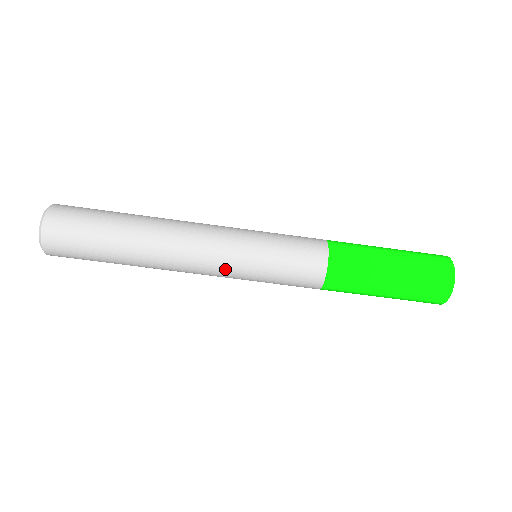
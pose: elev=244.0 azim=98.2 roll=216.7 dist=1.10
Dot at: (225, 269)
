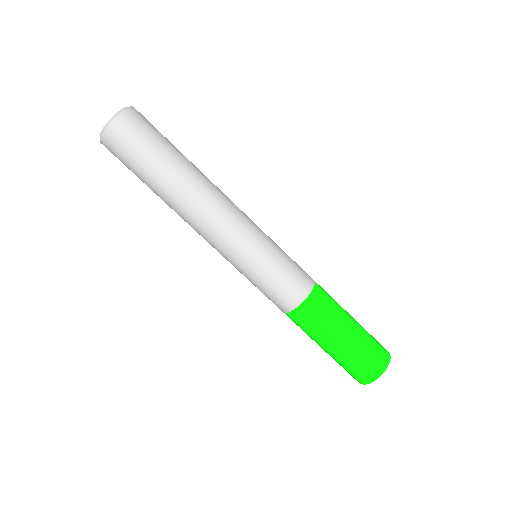
Dot at: (223, 255)
